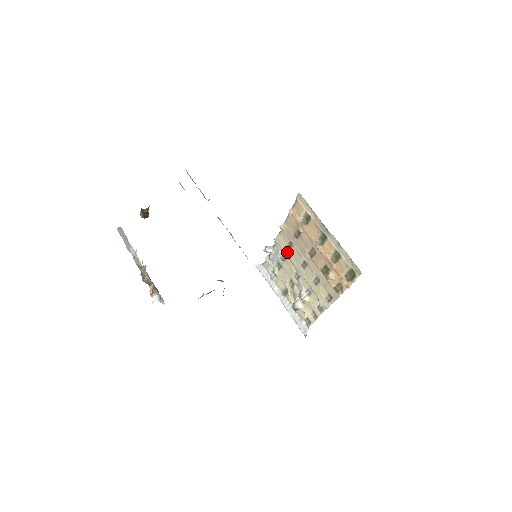
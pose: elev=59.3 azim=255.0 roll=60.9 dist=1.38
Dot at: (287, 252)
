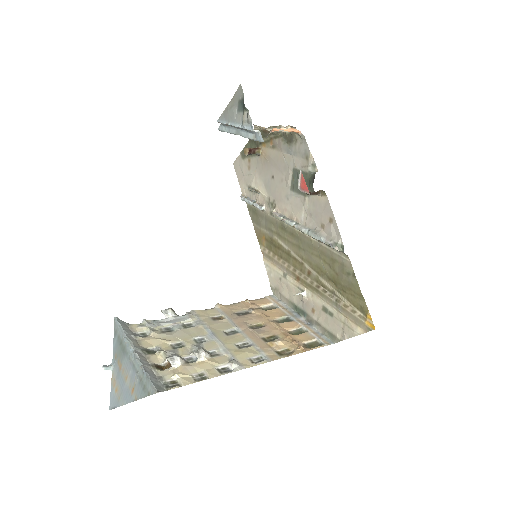
Dot at: (207, 321)
